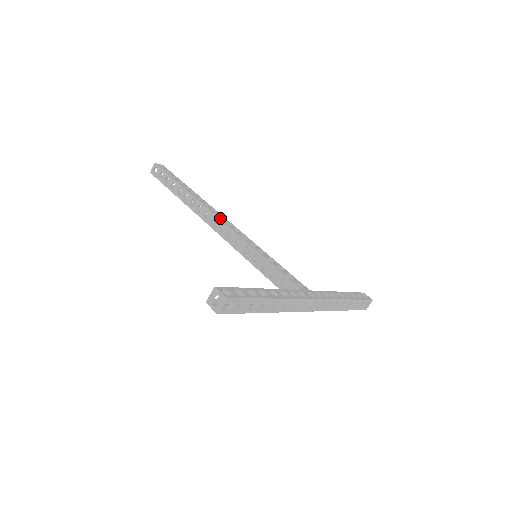
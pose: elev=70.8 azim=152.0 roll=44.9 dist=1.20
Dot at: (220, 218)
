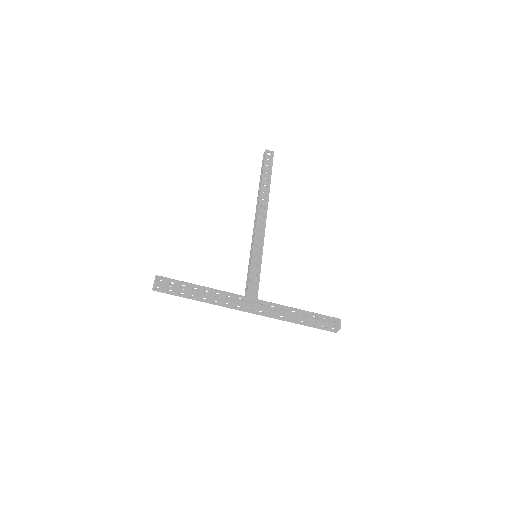
Dot at: (259, 216)
